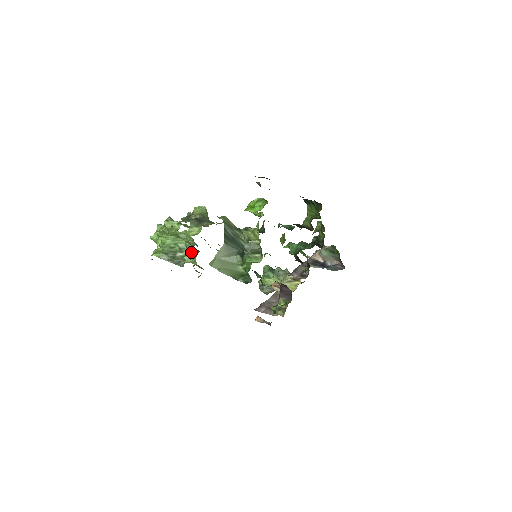
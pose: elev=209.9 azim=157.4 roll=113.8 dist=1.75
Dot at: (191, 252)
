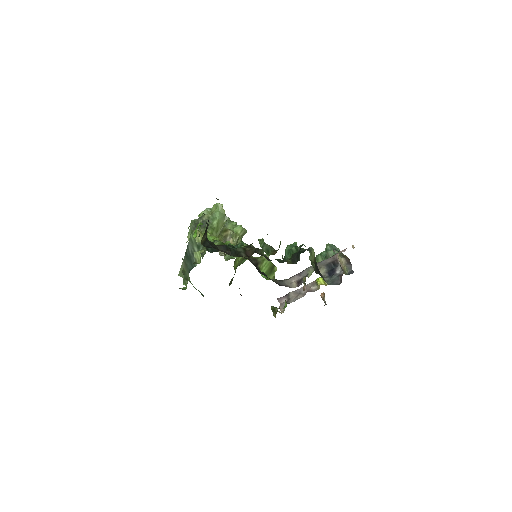
Dot at: occluded
